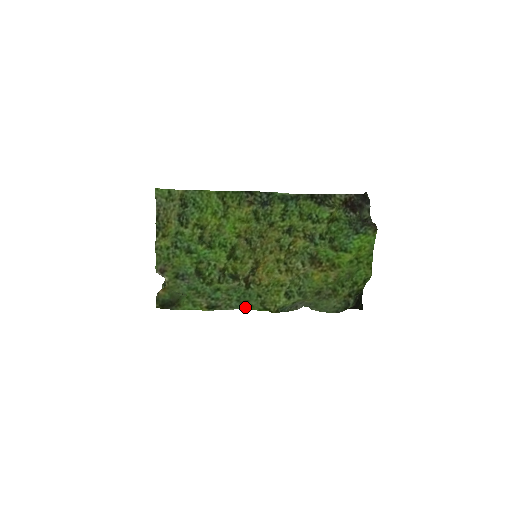
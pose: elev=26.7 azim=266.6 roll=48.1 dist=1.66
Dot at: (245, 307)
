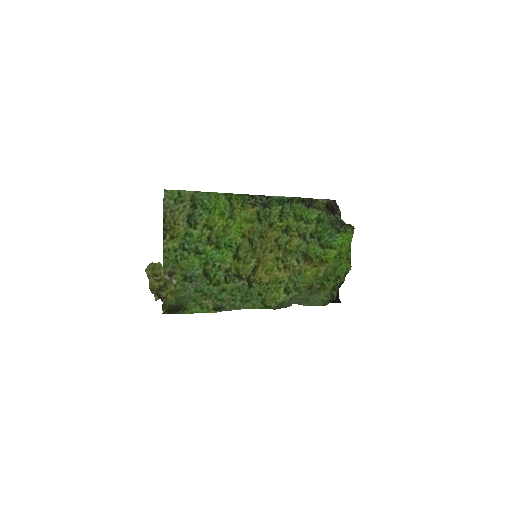
Dot at: (246, 307)
